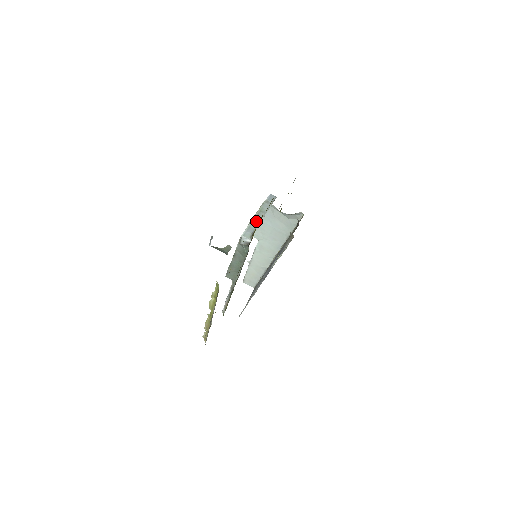
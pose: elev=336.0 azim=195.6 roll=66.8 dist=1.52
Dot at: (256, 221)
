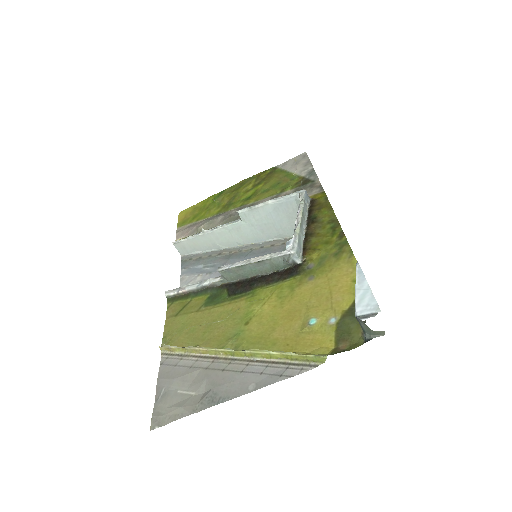
Dot at: (302, 231)
